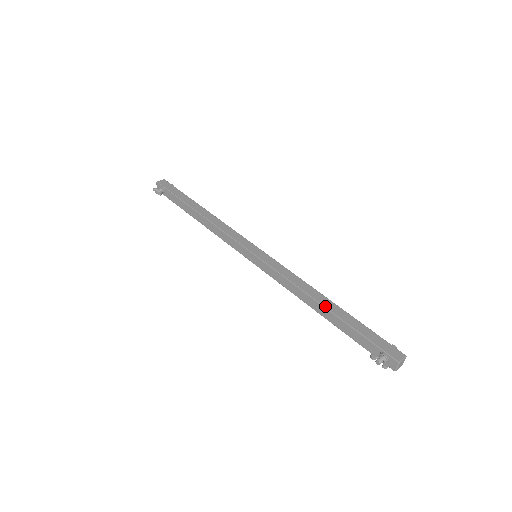
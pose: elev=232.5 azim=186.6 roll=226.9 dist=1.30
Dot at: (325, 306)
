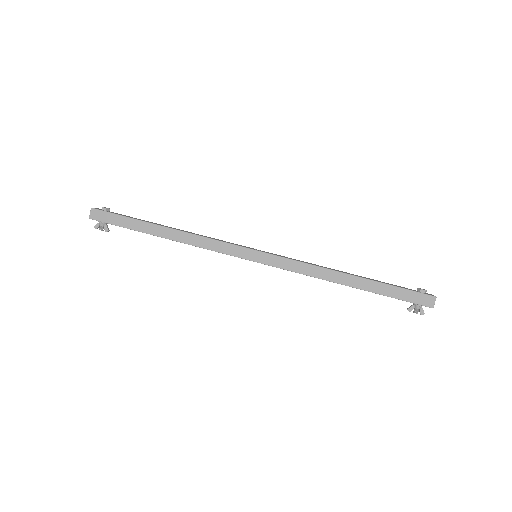
Dot at: (350, 286)
